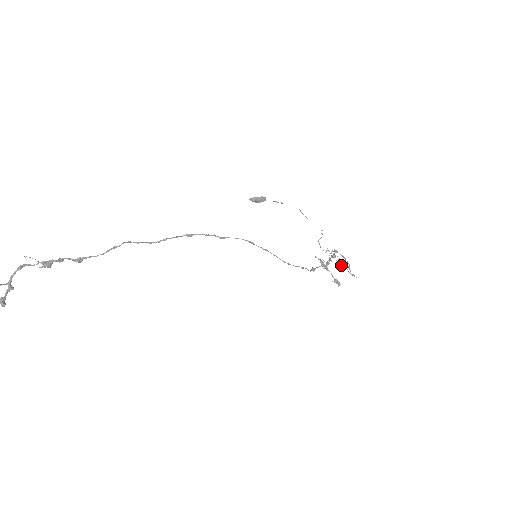
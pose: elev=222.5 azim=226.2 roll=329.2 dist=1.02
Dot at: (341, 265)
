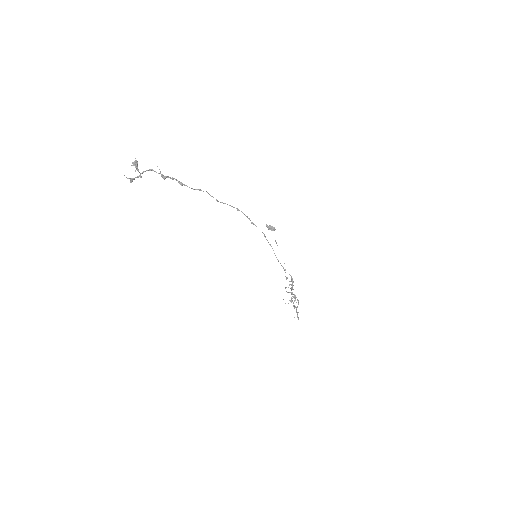
Dot at: occluded
